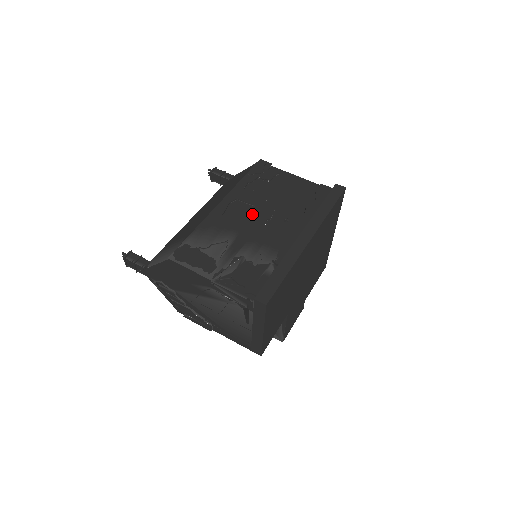
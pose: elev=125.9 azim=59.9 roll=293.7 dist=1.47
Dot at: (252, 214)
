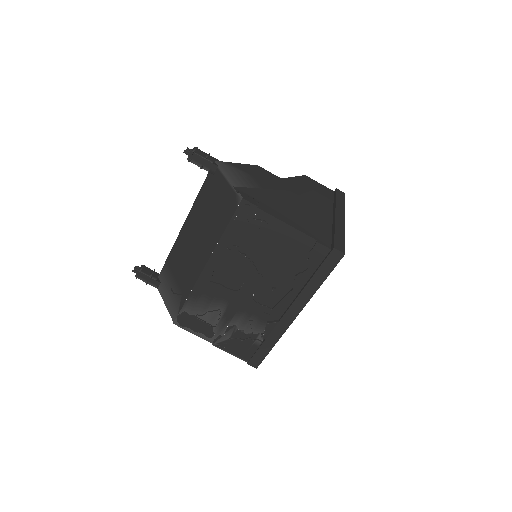
Dot at: (240, 280)
